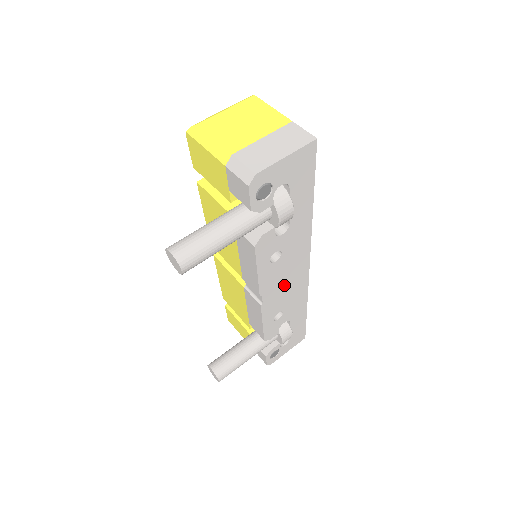
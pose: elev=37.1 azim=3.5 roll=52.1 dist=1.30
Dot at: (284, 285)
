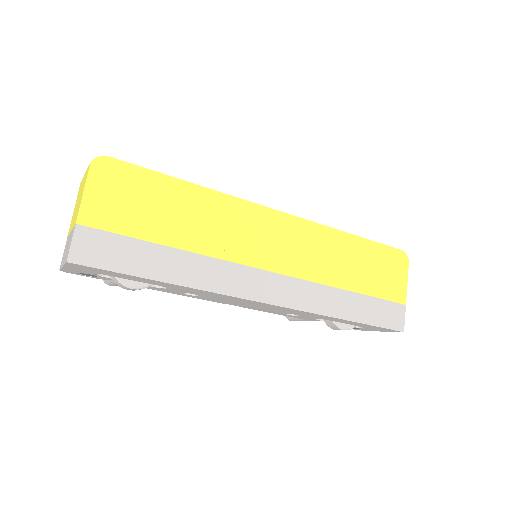
Dot at: (251, 305)
